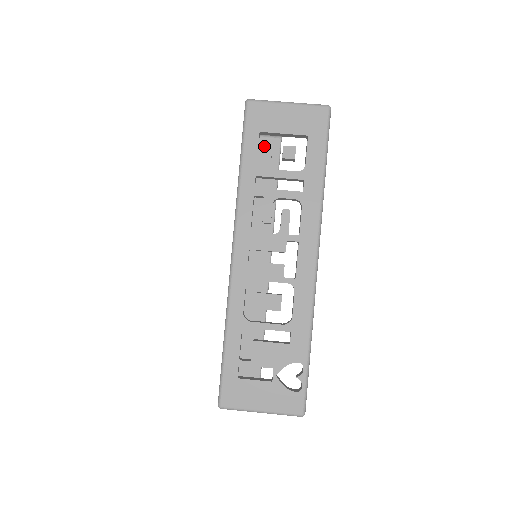
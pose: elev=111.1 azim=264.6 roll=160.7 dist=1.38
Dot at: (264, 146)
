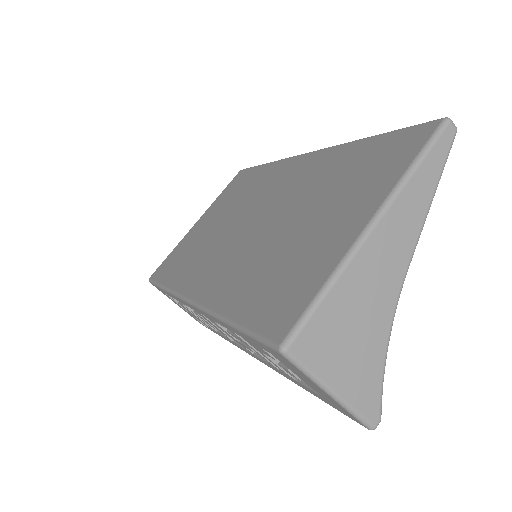
Dot at: (266, 353)
